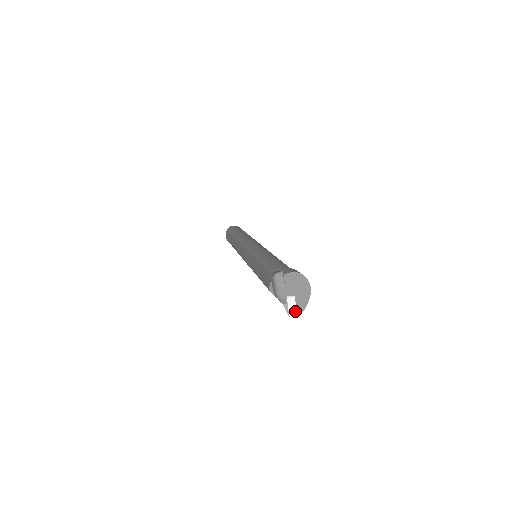
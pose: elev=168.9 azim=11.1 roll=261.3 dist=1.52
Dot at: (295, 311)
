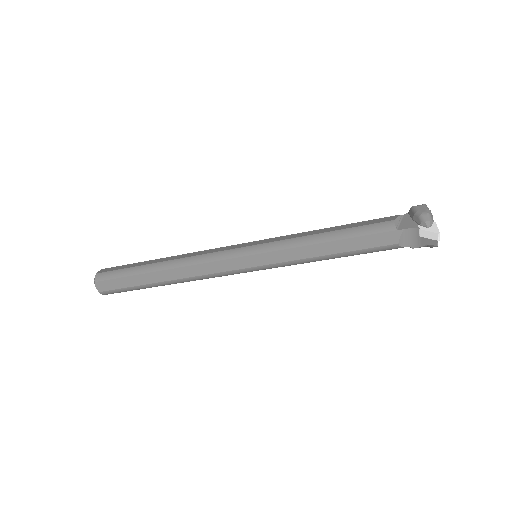
Dot at: (439, 237)
